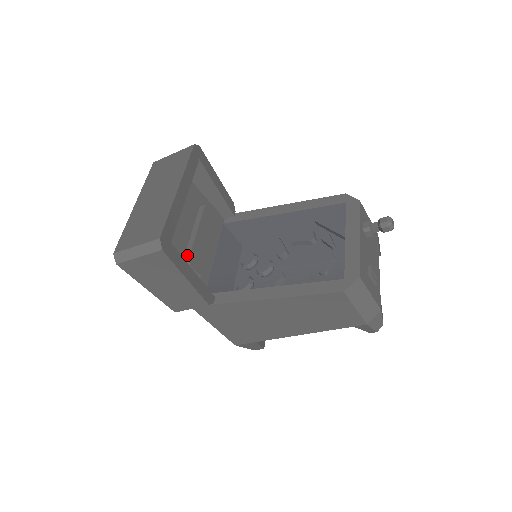
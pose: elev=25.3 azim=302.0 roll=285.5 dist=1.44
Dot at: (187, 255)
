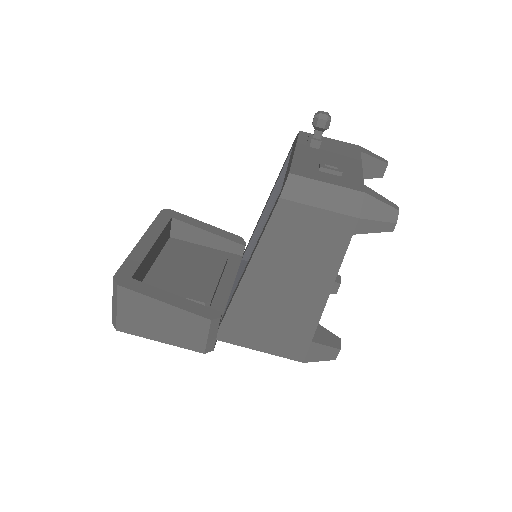
Dot at: (183, 292)
